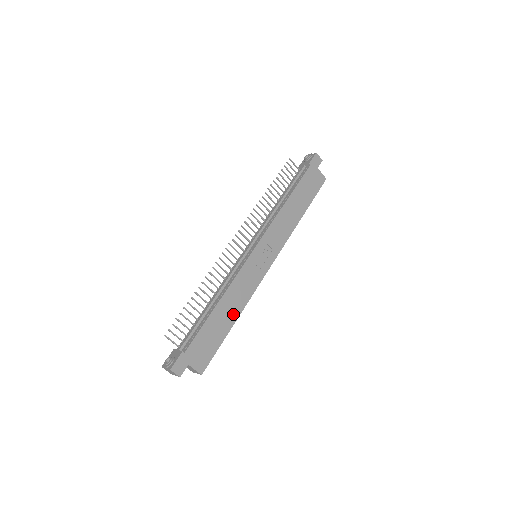
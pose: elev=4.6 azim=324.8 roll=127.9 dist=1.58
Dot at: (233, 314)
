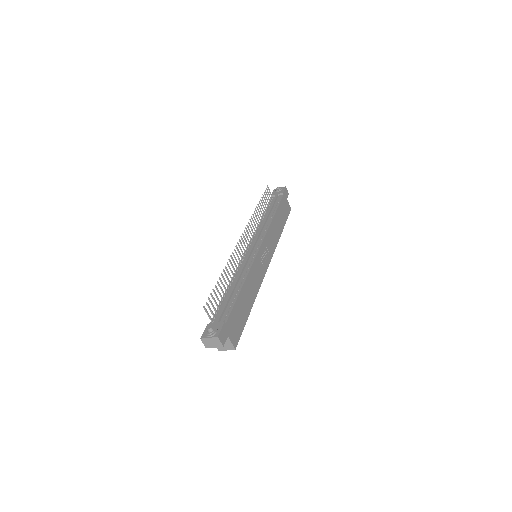
Dot at: (251, 299)
